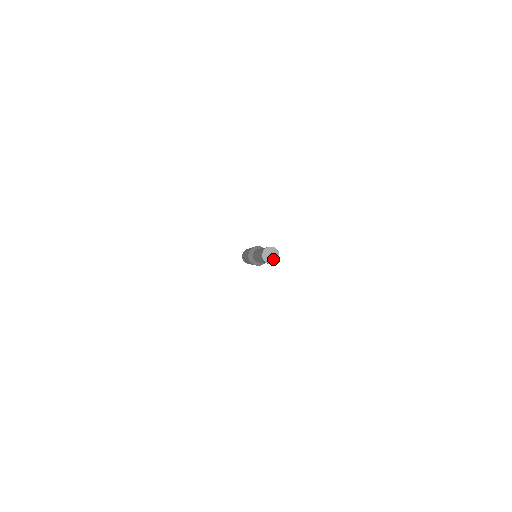
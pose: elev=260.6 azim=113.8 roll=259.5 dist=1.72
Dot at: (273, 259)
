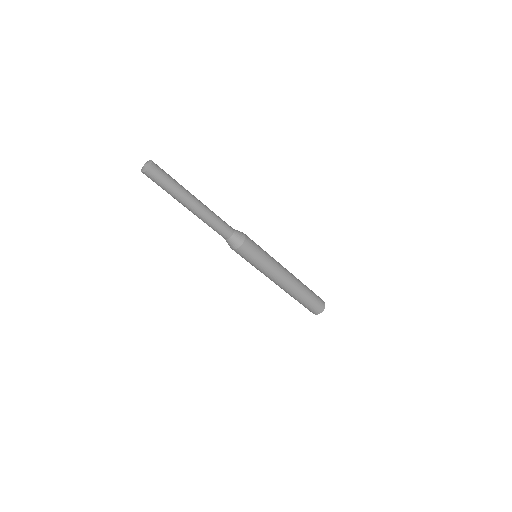
Dot at: (144, 168)
